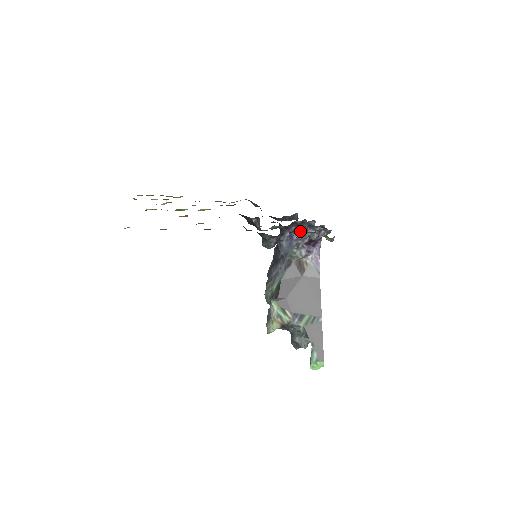
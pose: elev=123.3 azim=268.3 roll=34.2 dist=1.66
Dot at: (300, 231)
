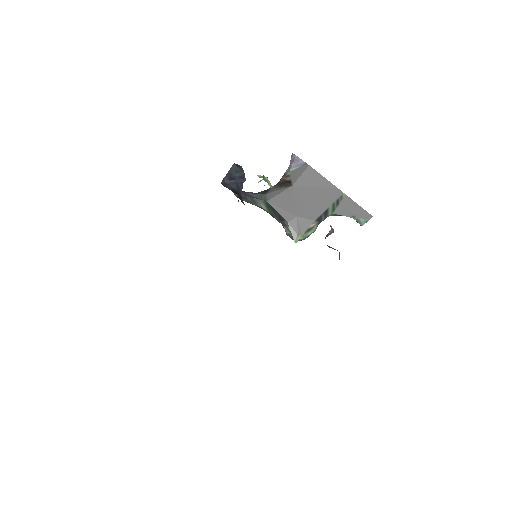
Dot at: occluded
